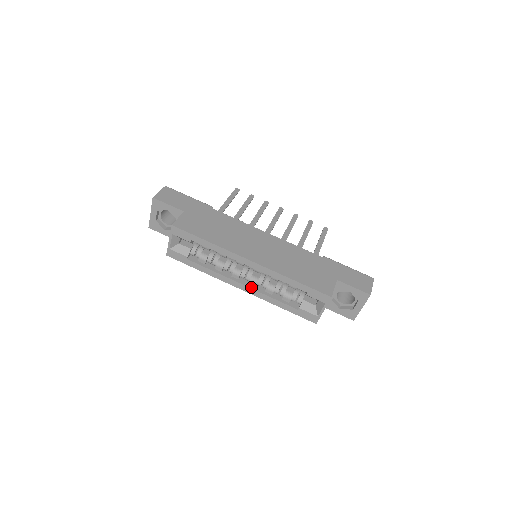
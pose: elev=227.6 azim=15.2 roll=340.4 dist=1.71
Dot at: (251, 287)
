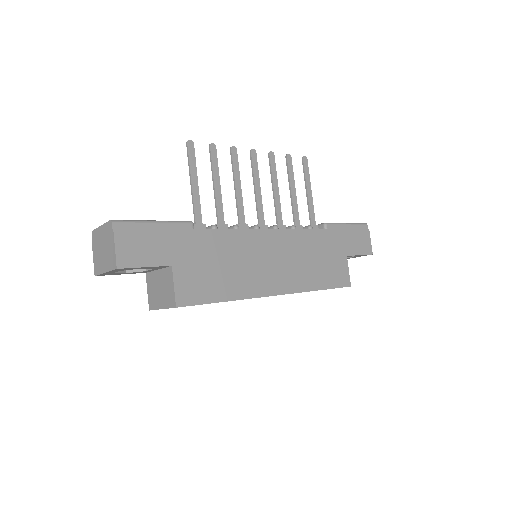
Dot at: occluded
